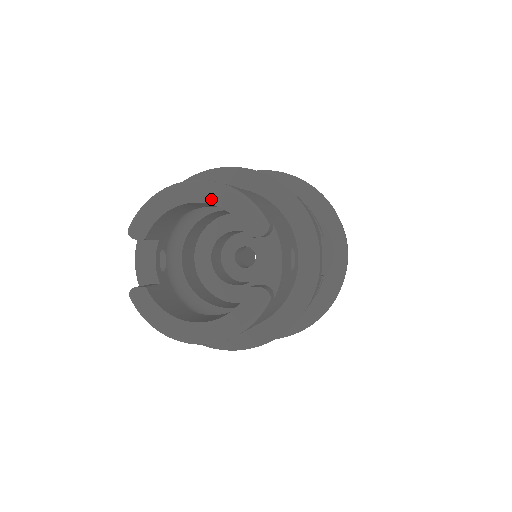
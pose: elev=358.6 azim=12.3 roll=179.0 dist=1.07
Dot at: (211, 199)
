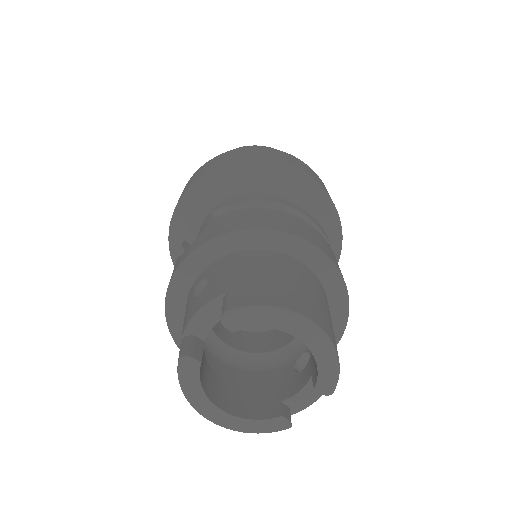
Dot at: (314, 347)
